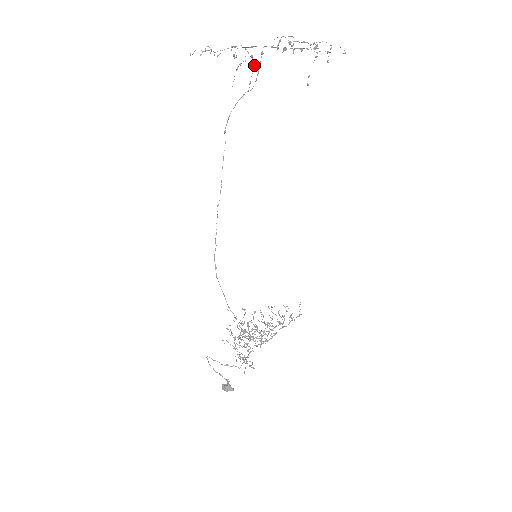
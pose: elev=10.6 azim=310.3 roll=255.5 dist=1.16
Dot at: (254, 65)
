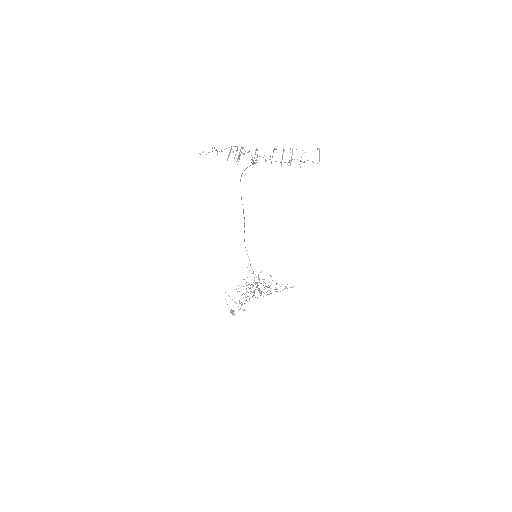
Dot at: occluded
